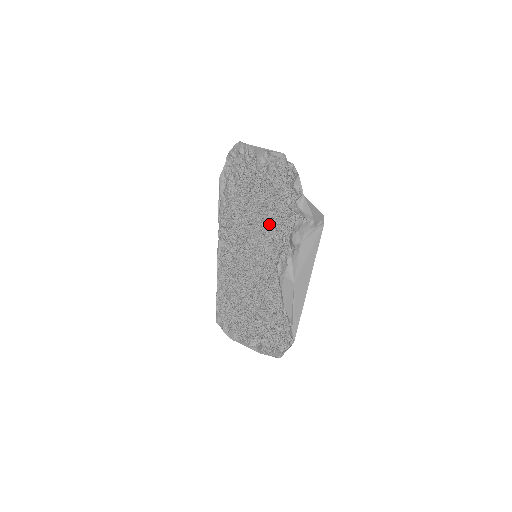
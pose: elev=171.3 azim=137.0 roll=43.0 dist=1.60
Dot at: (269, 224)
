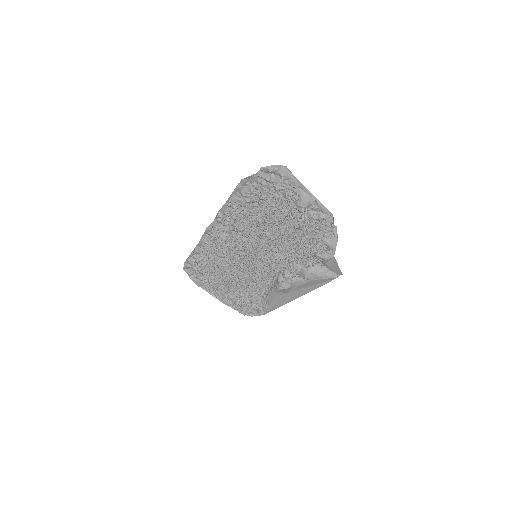
Dot at: (283, 245)
